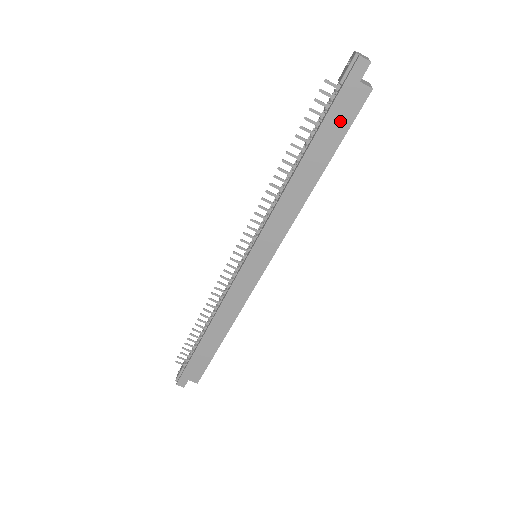
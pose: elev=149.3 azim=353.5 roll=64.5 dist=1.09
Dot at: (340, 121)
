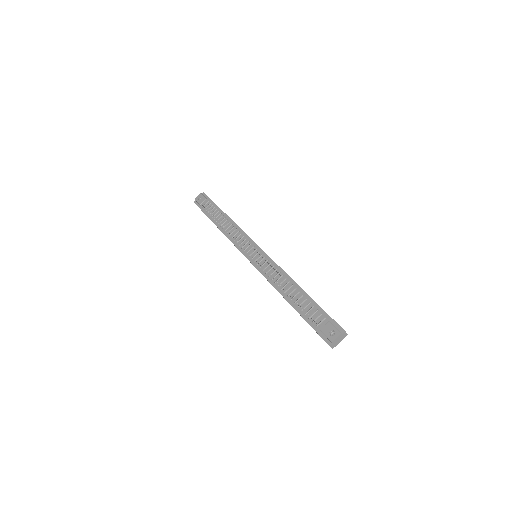
Dot at: occluded
